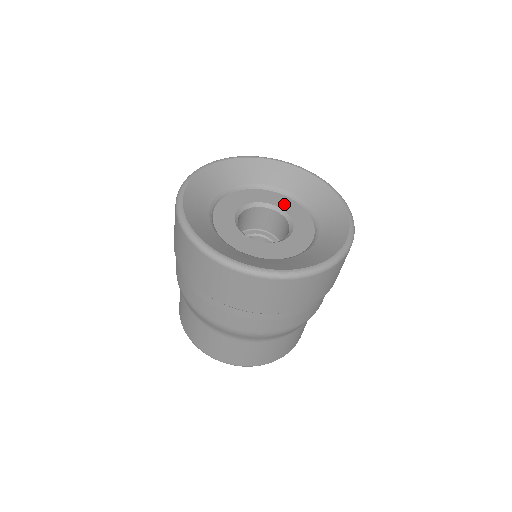
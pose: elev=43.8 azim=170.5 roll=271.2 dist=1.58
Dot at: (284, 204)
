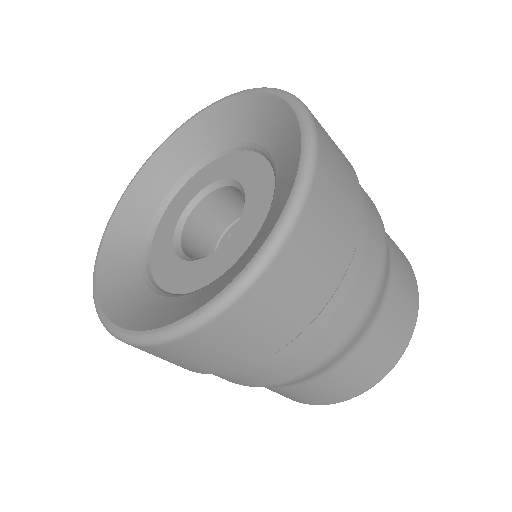
Dot at: (193, 189)
